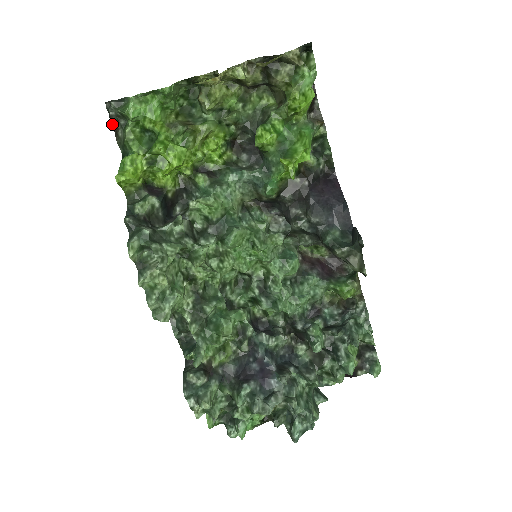
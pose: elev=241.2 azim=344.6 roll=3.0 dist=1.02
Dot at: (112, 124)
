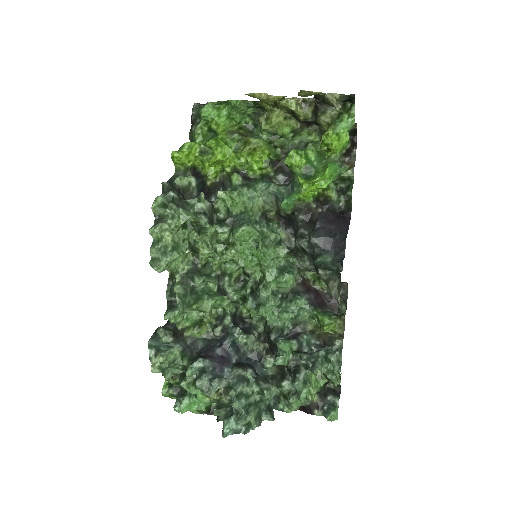
Dot at: (192, 121)
